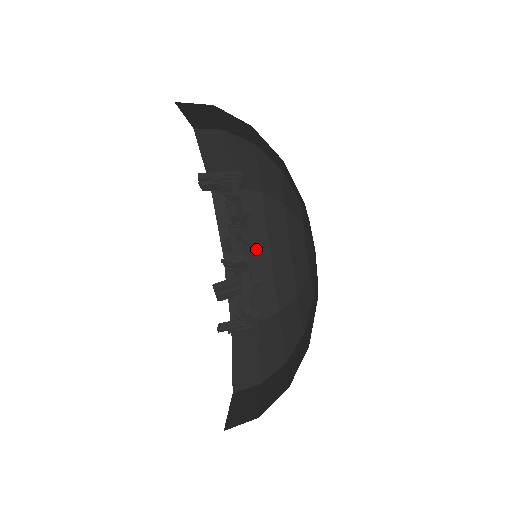
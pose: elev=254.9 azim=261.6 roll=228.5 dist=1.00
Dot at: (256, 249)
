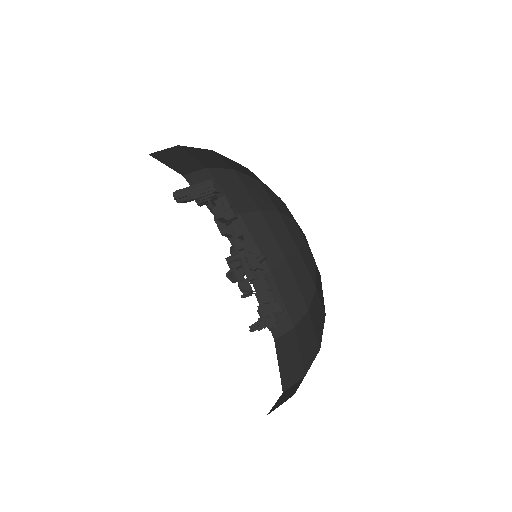
Dot at: (246, 210)
